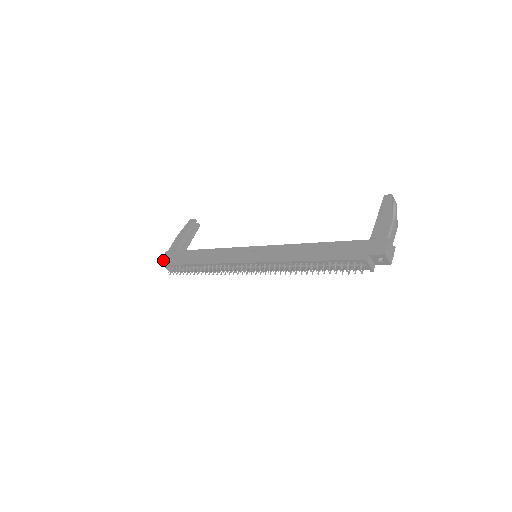
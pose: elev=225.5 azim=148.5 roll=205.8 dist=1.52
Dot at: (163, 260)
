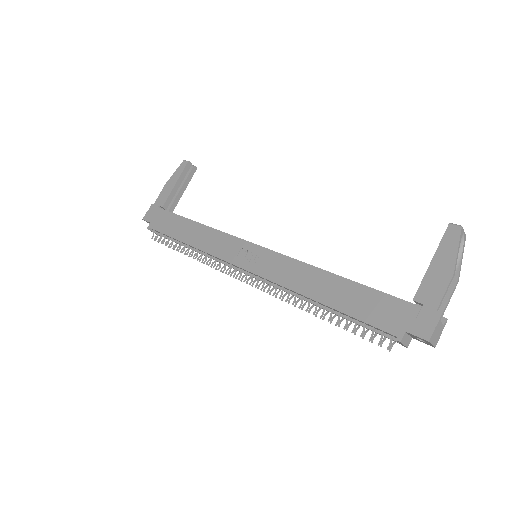
Dot at: (147, 218)
